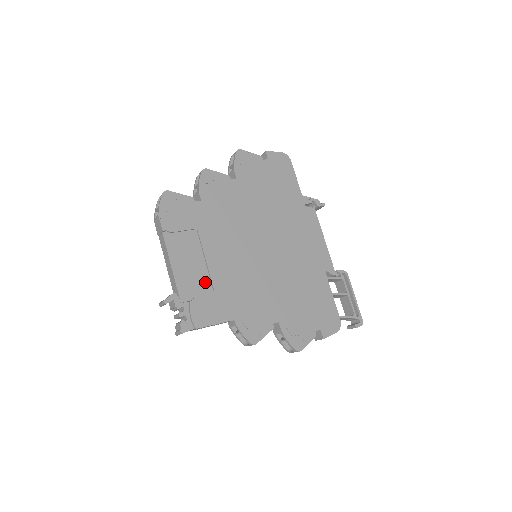
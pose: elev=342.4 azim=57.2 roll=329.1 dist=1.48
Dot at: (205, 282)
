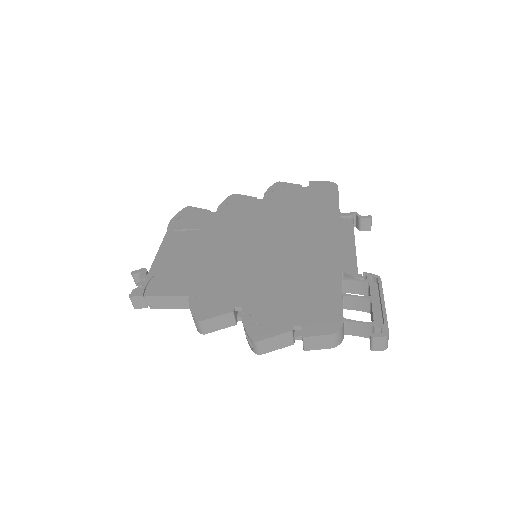
Dot at: (181, 265)
